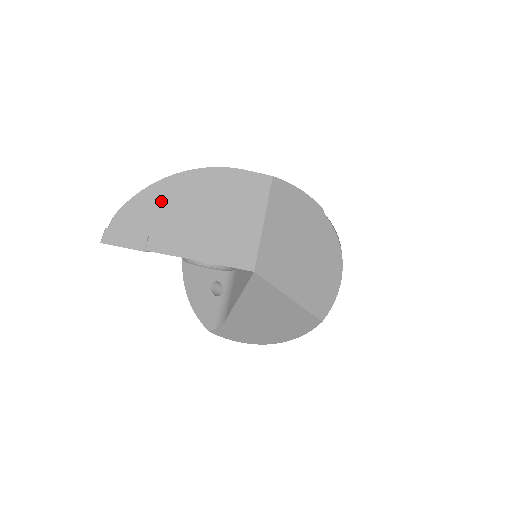
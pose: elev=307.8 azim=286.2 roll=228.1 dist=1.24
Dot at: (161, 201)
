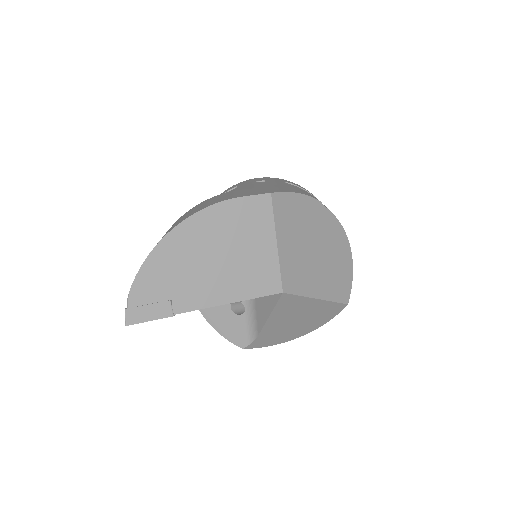
Dot at: (170, 260)
